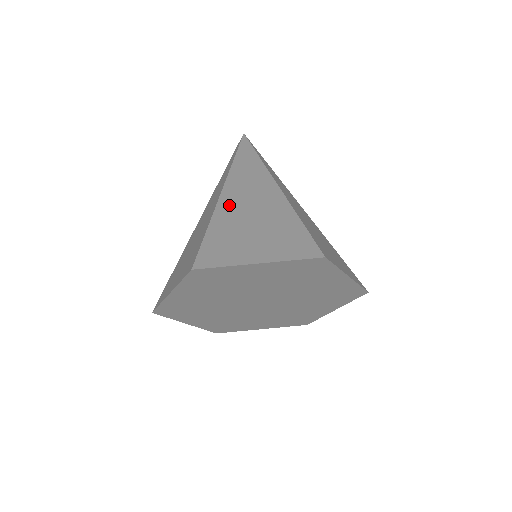
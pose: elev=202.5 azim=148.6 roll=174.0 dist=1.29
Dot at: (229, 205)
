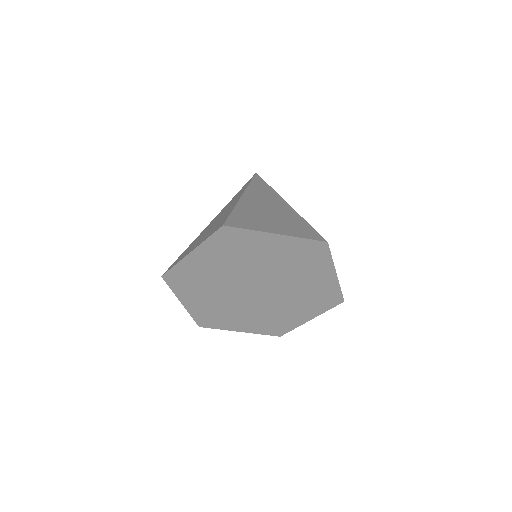
Dot at: (208, 226)
